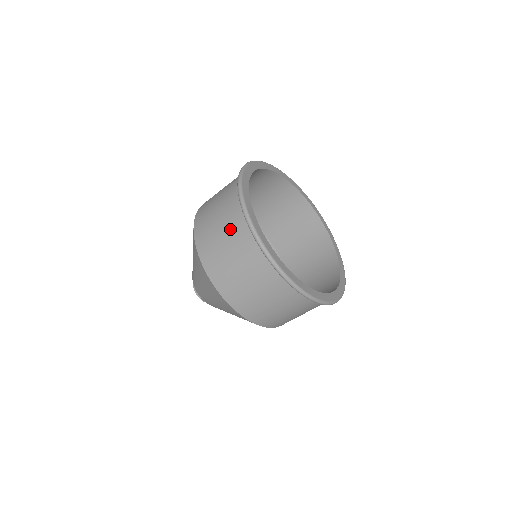
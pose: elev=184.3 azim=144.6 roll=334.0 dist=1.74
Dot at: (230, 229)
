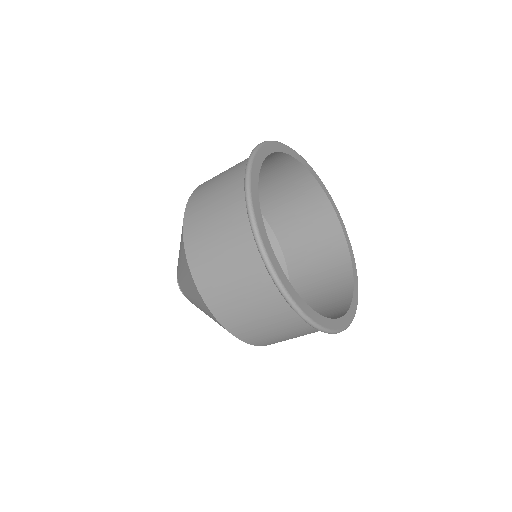
Dot at: (234, 249)
